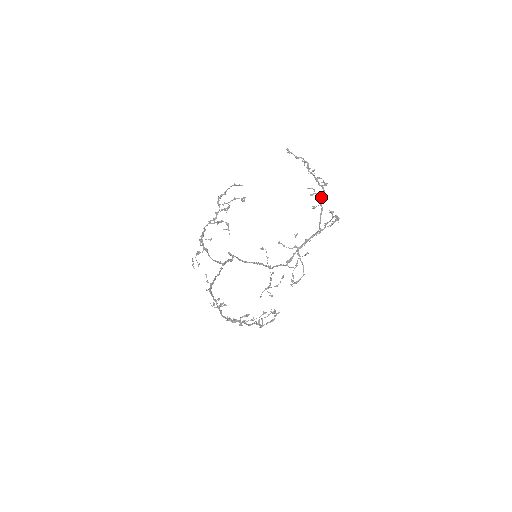
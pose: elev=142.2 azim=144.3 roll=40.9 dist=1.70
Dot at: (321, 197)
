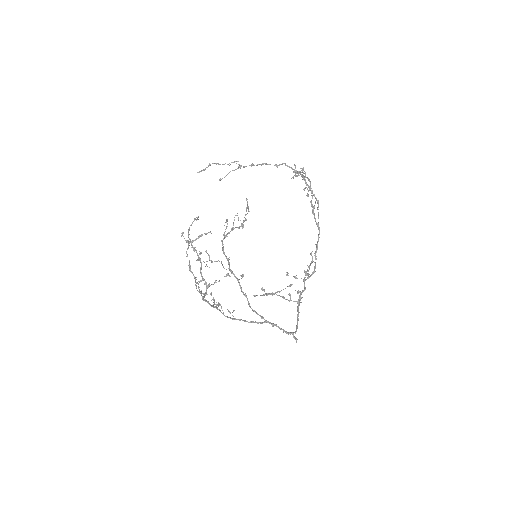
Dot at: occluded
